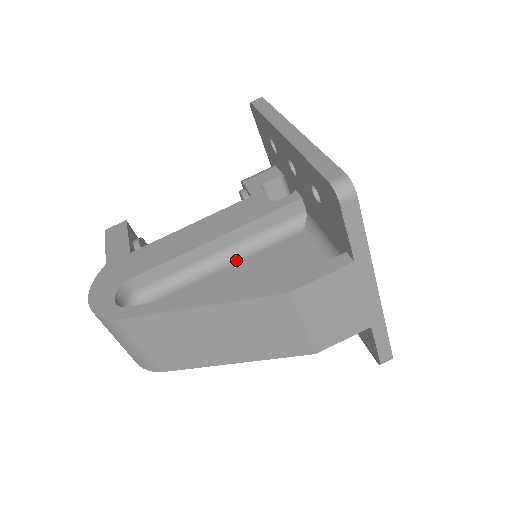
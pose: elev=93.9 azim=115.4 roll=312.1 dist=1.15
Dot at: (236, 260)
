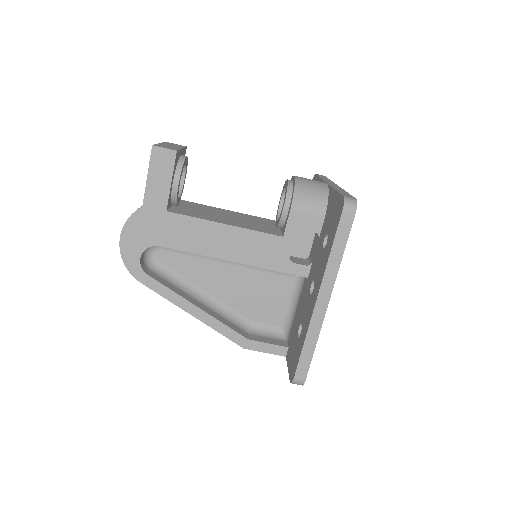
Dot at: (239, 264)
